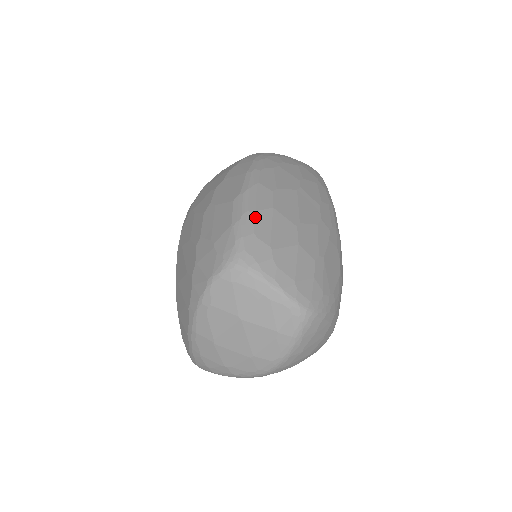
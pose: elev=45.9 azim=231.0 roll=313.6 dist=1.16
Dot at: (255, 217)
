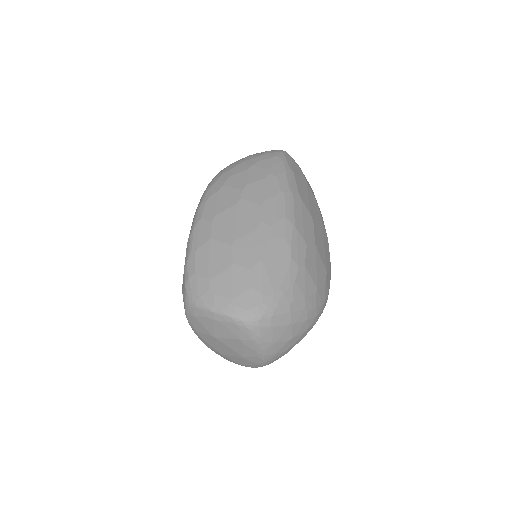
Dot at: (196, 256)
